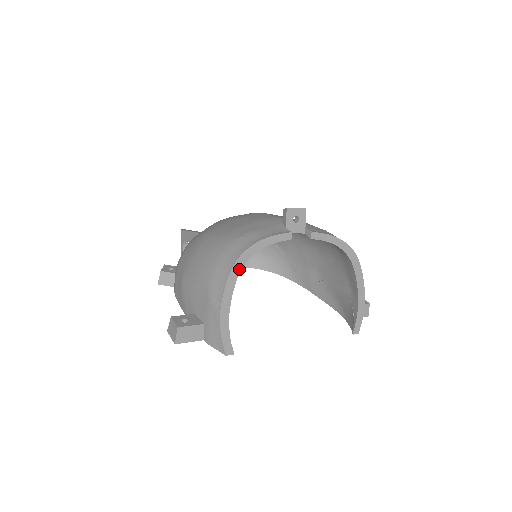
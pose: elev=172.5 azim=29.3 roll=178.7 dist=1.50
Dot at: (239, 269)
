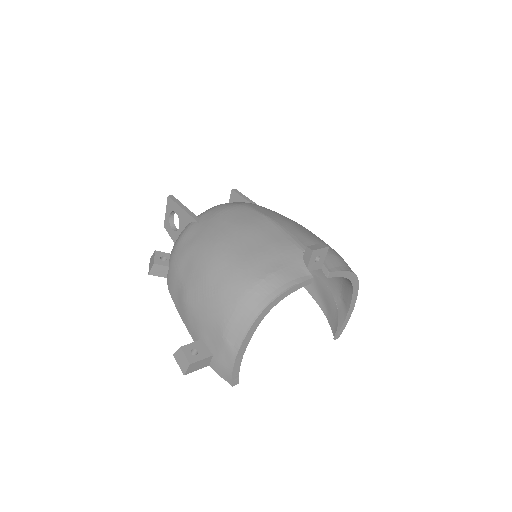
Dot at: (260, 320)
